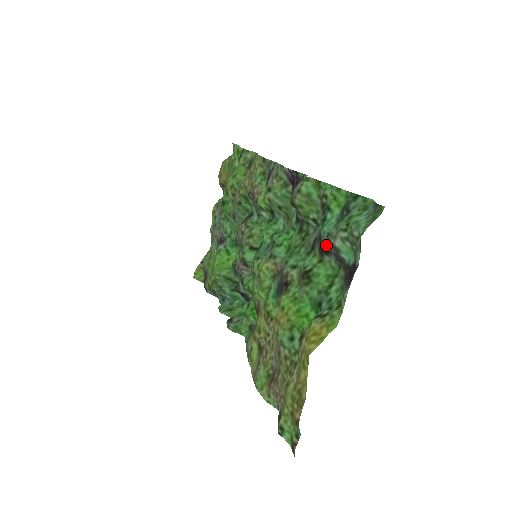
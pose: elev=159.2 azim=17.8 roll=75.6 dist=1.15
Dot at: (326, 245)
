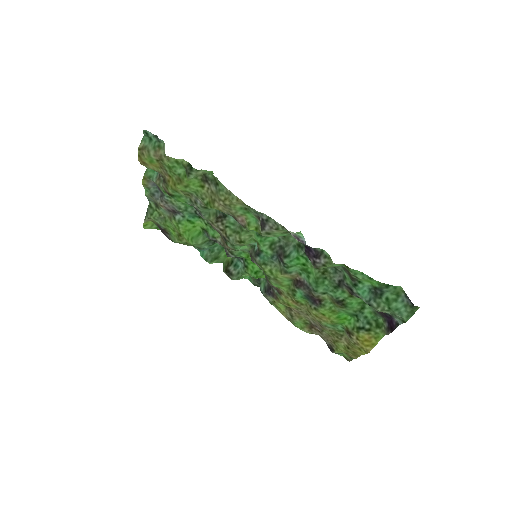
Dot at: occluded
